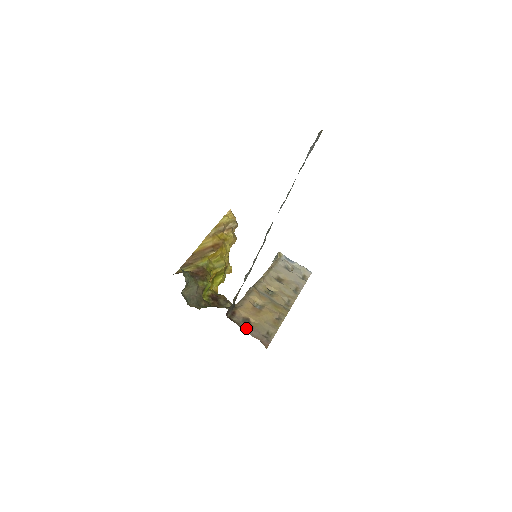
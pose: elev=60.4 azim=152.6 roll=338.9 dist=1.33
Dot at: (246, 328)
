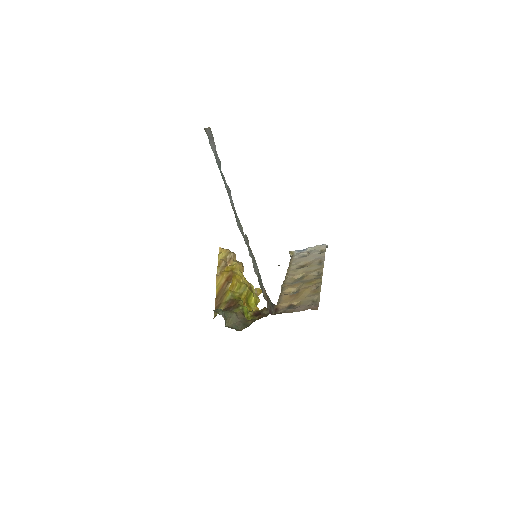
Dot at: (292, 310)
